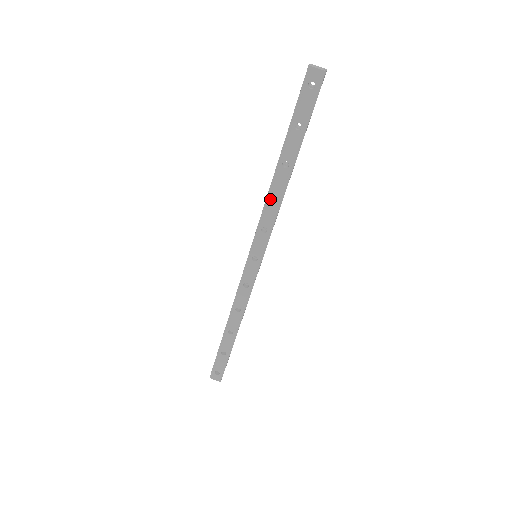
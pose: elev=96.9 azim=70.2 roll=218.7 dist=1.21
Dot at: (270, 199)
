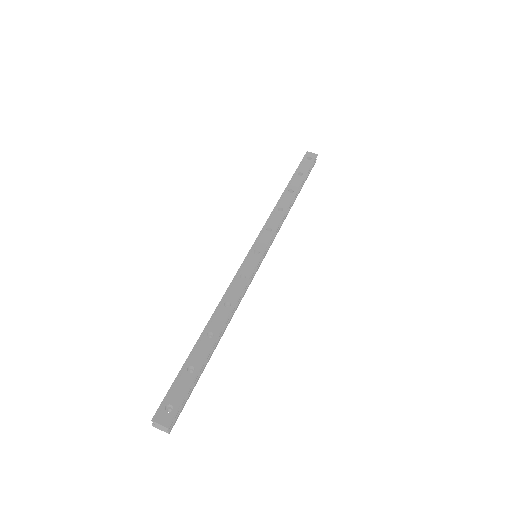
Dot at: (277, 209)
